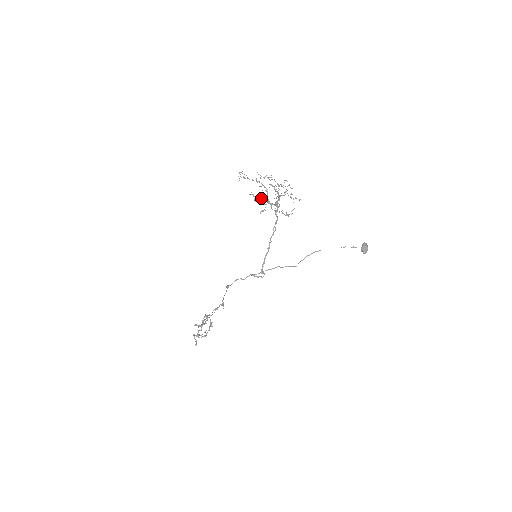
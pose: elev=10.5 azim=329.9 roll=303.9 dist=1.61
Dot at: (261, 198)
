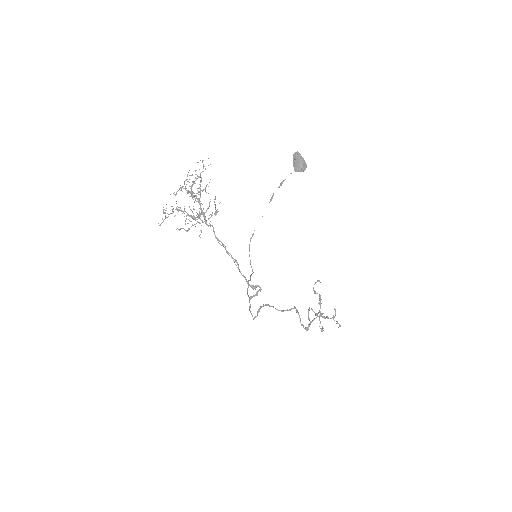
Dot at: occluded
